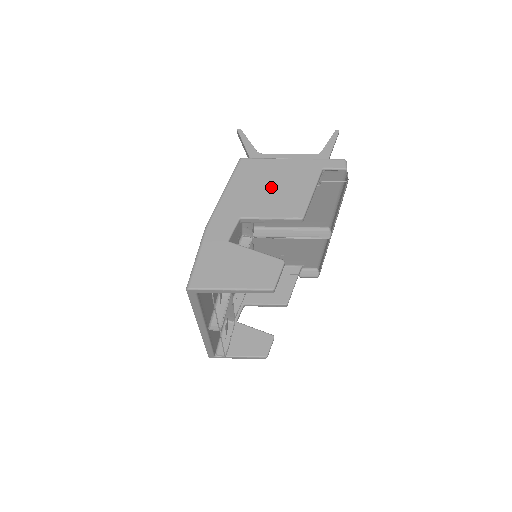
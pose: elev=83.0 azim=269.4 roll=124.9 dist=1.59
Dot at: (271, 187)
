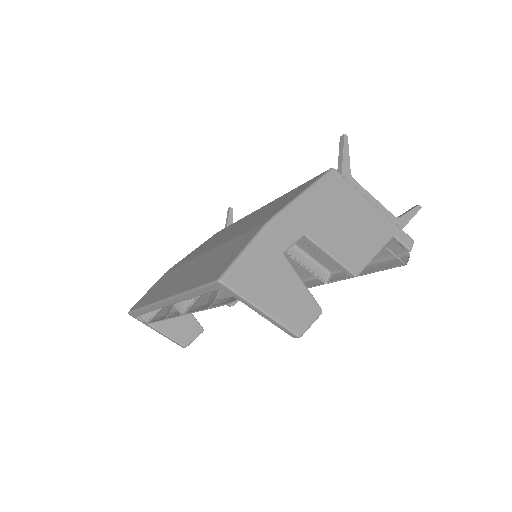
Dot at: (346, 222)
